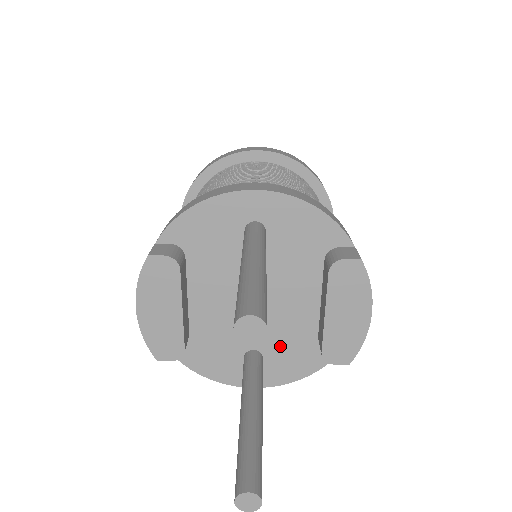
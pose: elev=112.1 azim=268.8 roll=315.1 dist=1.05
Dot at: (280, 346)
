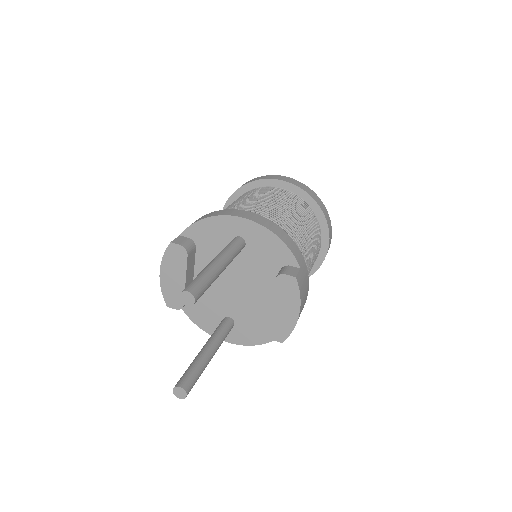
Dot at: (246, 319)
